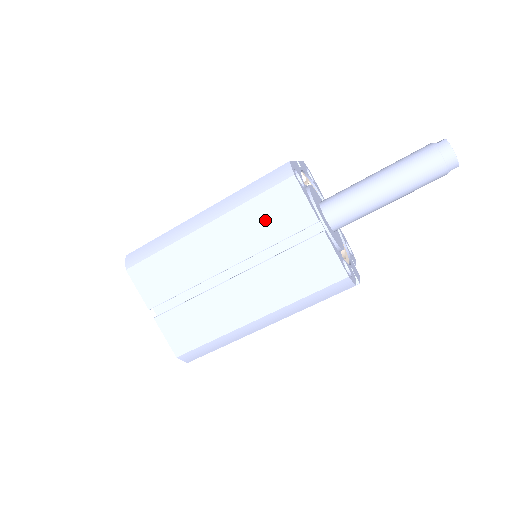
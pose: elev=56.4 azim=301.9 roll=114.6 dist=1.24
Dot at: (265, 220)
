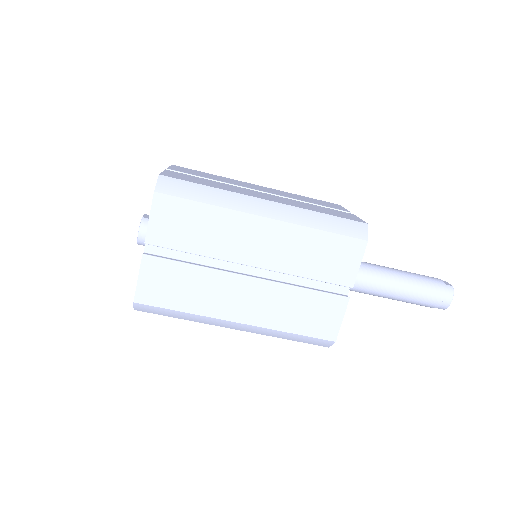
Dot at: (316, 254)
